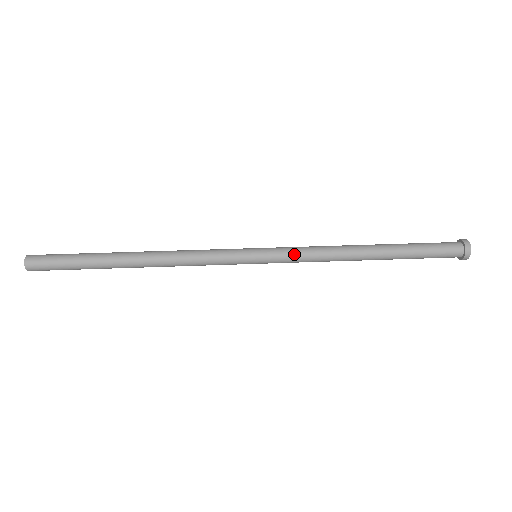
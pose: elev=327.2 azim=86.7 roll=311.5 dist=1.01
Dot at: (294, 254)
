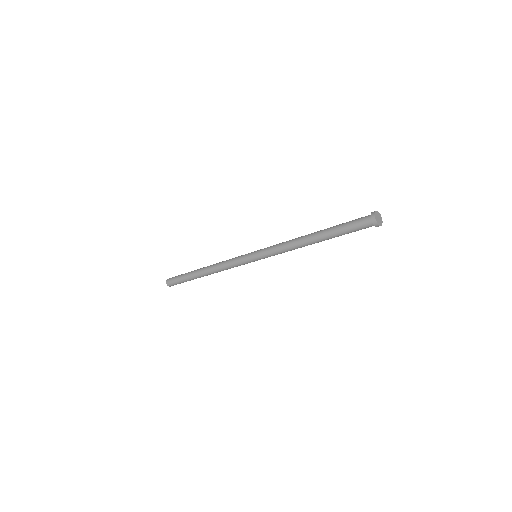
Dot at: (271, 249)
